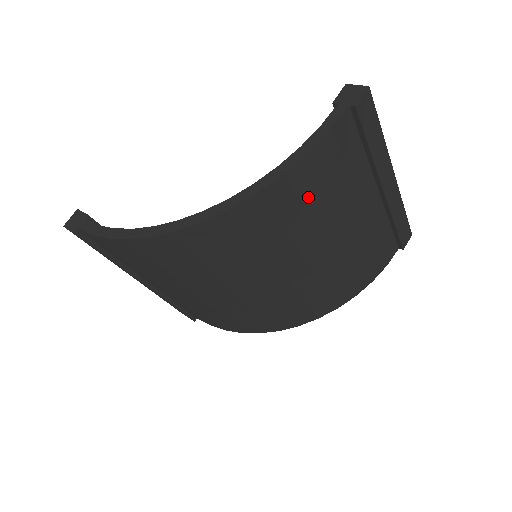
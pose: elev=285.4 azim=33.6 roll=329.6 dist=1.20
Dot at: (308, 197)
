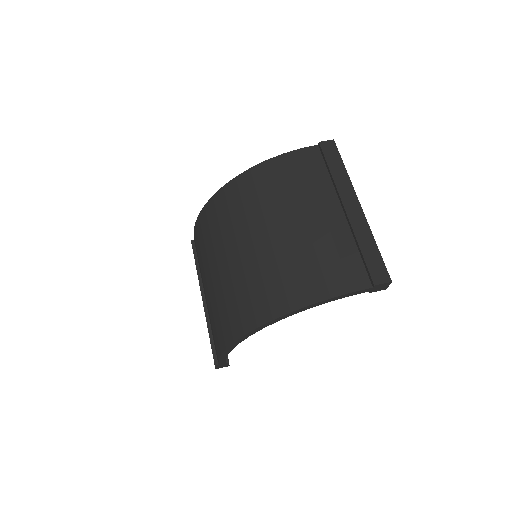
Dot at: (278, 181)
